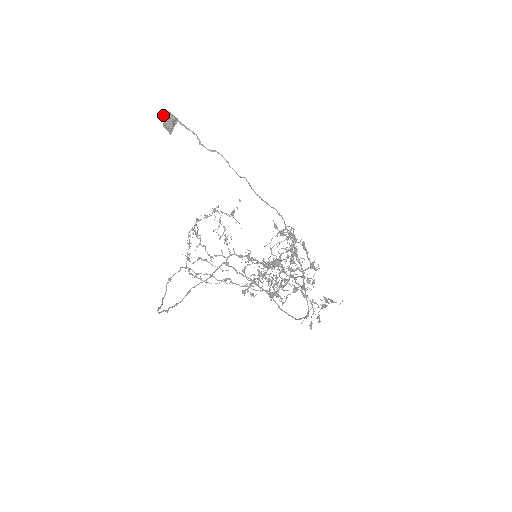
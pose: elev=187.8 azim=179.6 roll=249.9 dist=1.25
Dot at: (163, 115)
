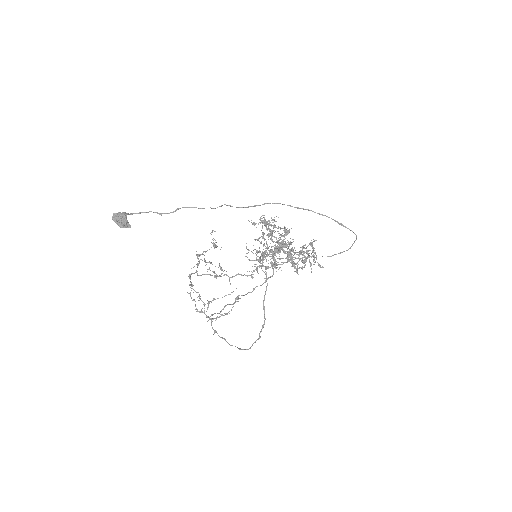
Dot at: (113, 219)
